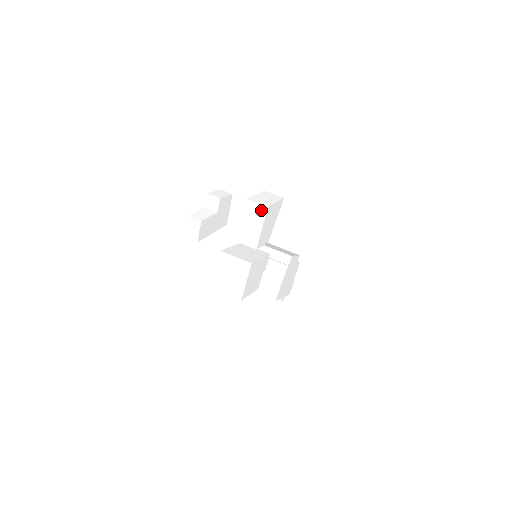
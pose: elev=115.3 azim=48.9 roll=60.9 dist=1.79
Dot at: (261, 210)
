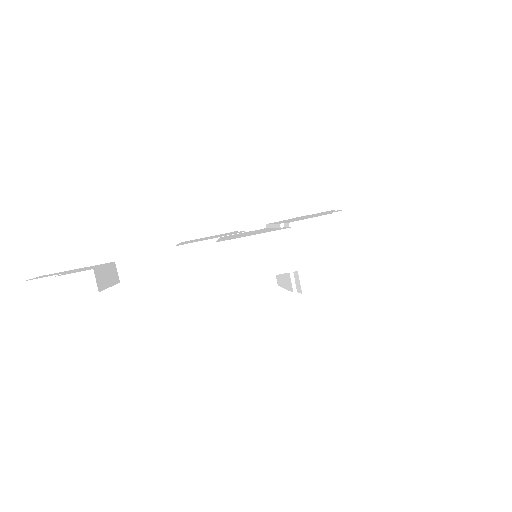
Dot at: occluded
